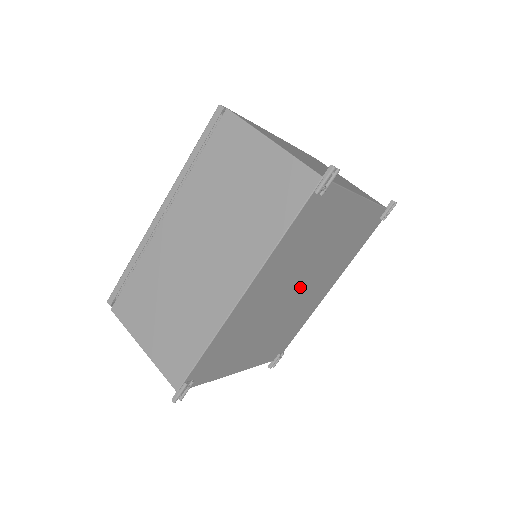
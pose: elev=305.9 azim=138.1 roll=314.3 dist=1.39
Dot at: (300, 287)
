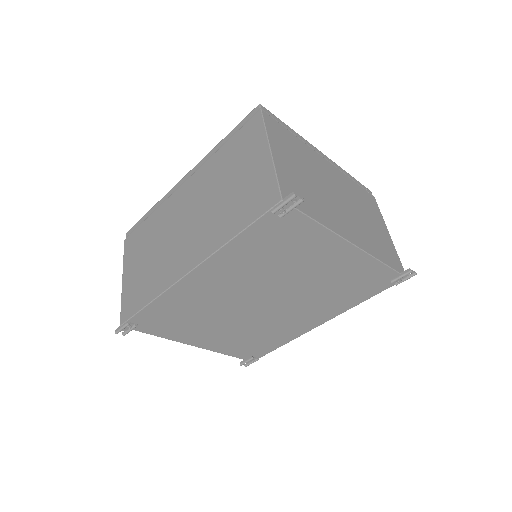
Dot at: (271, 301)
